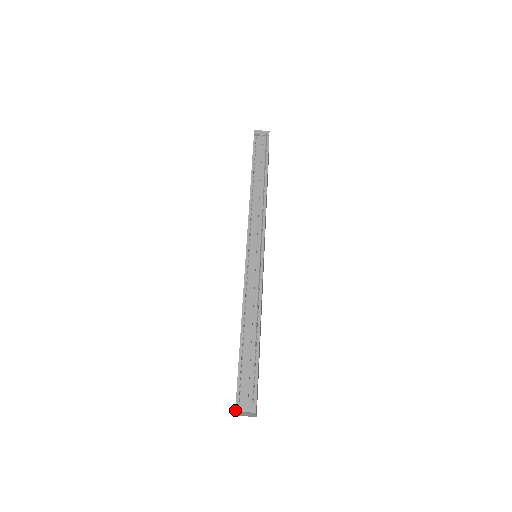
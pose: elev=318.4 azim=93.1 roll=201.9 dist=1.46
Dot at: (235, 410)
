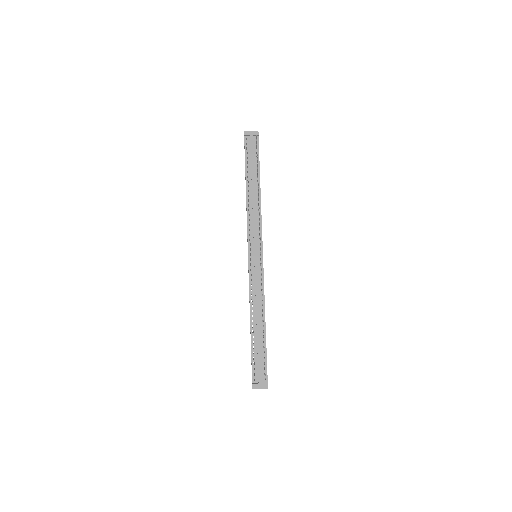
Dot at: (252, 388)
